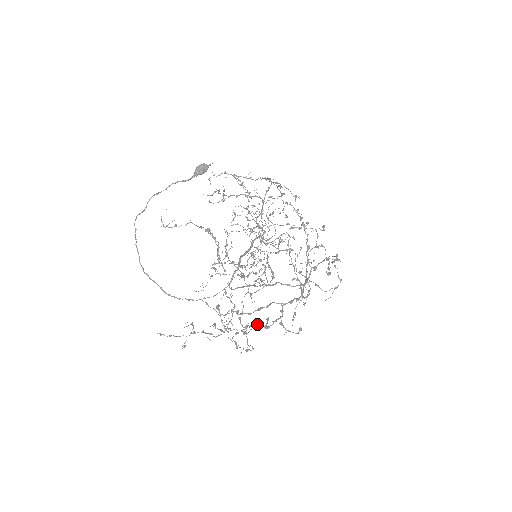
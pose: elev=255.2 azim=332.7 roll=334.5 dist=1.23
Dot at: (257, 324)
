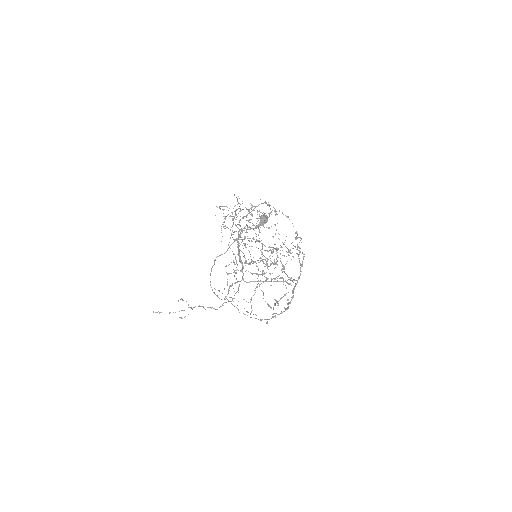
Dot at: occluded
